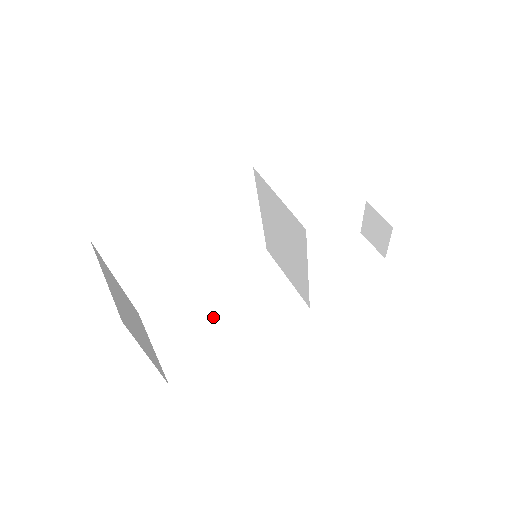
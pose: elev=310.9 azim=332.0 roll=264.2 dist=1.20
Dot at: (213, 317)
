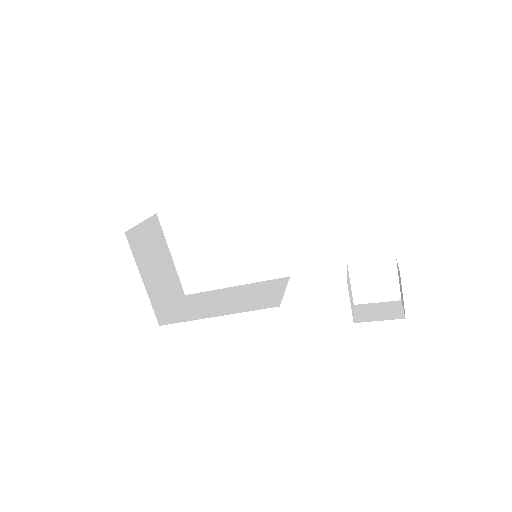
Dot at: (219, 302)
